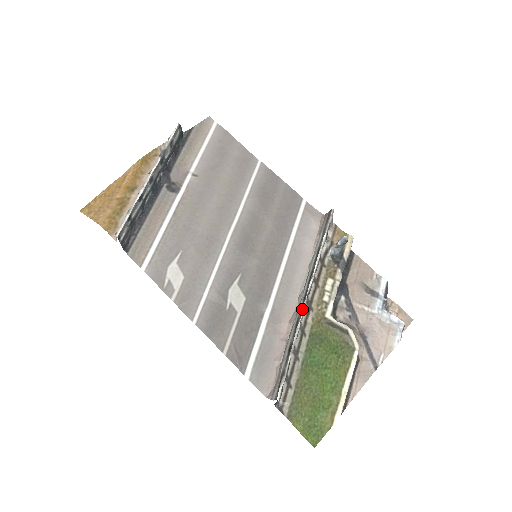
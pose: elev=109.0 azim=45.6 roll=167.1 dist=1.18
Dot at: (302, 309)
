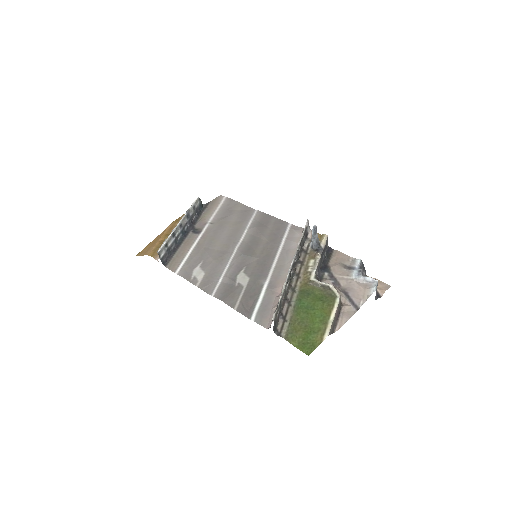
Dot at: (288, 271)
